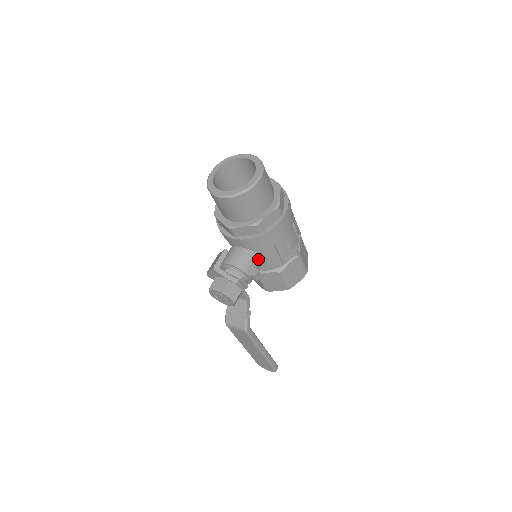
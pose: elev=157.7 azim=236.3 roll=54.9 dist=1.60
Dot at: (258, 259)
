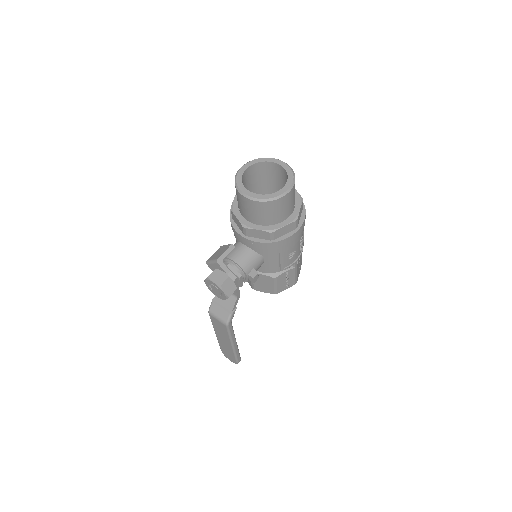
Dot at: (260, 262)
